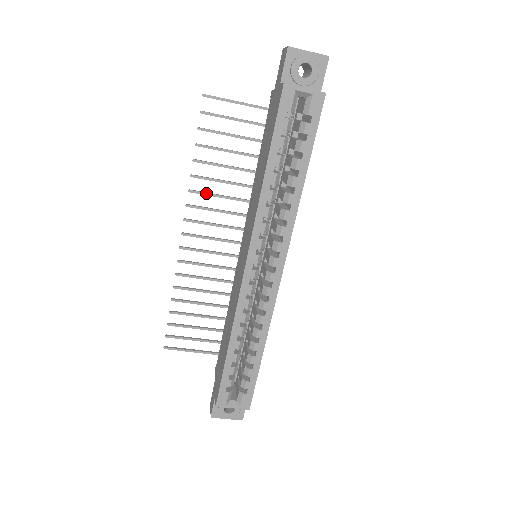
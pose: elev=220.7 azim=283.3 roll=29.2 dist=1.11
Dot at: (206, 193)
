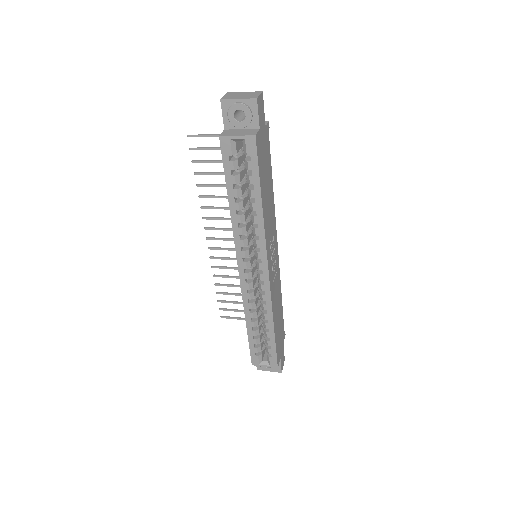
Dot at: (214, 208)
